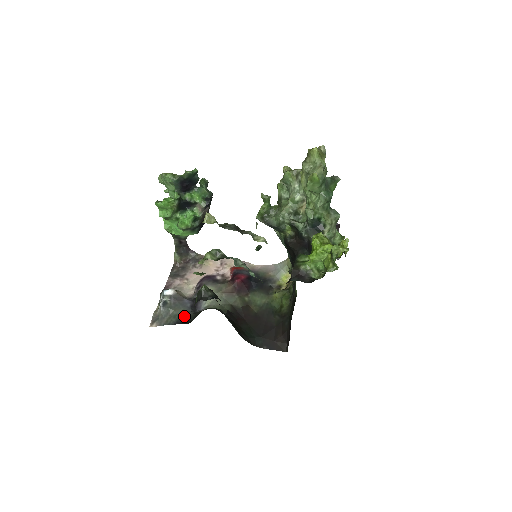
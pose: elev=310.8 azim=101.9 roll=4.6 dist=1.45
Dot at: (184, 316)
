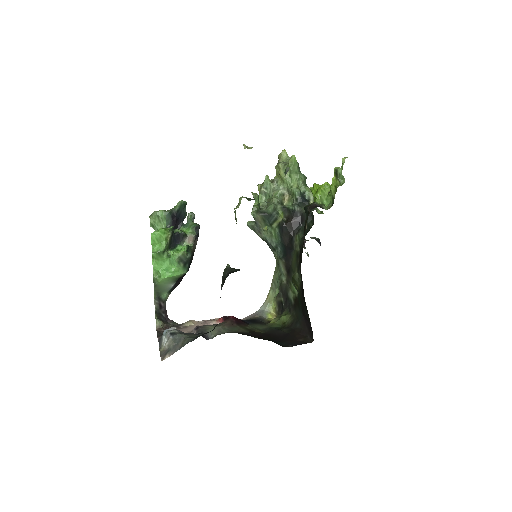
Dot at: (200, 334)
